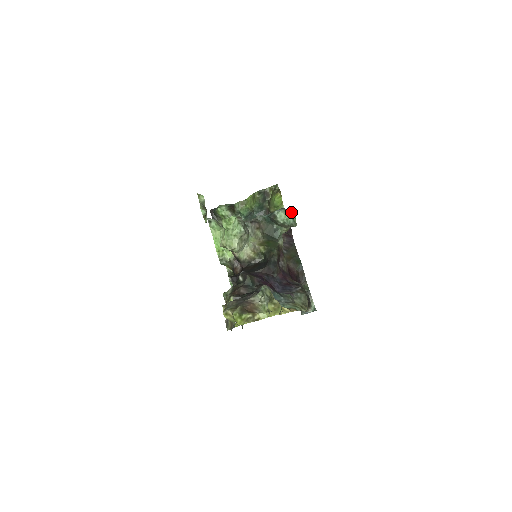
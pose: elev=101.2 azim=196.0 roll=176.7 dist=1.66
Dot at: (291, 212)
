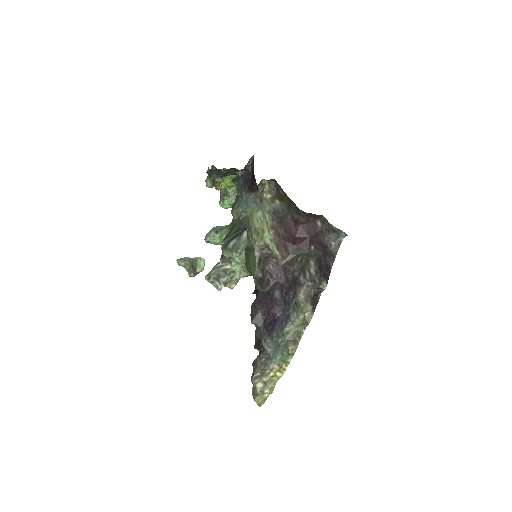
Dot at: (231, 251)
